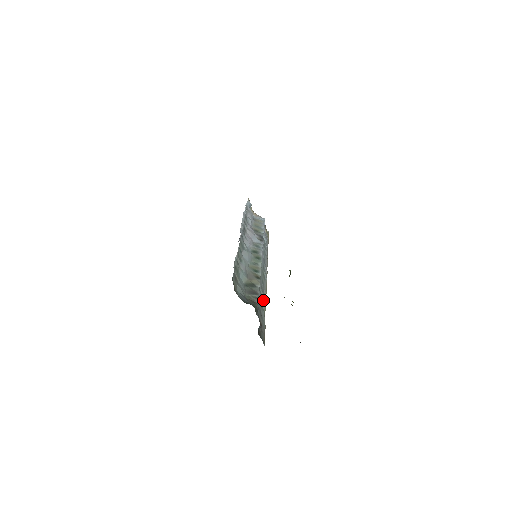
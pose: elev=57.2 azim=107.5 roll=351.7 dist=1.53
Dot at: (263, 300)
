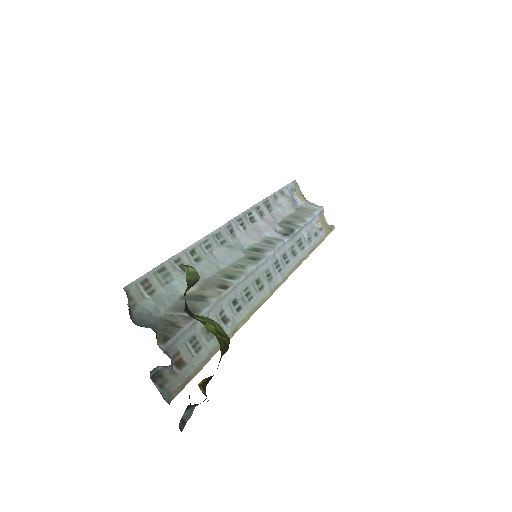
Dot at: (228, 323)
